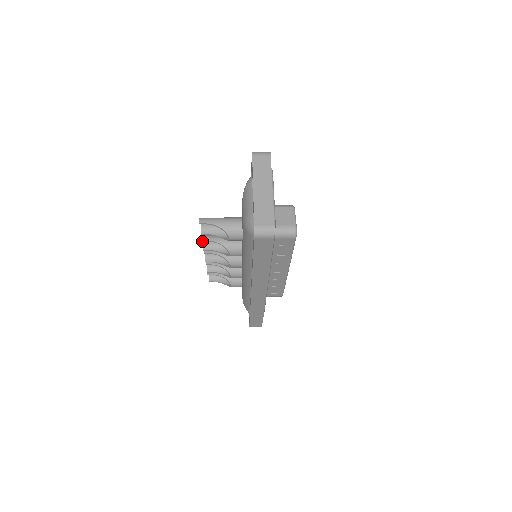
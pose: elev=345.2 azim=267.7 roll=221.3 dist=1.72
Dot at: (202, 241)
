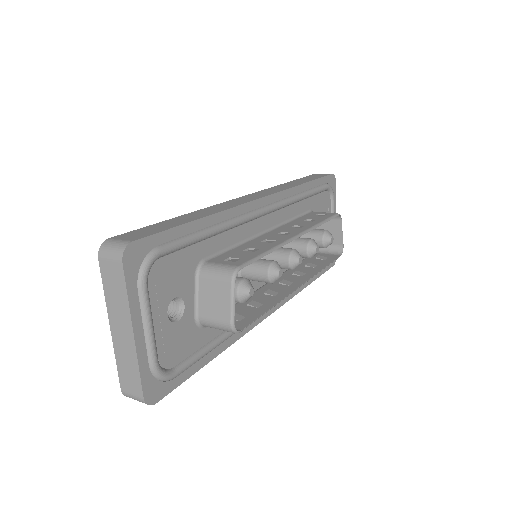
Dot at: occluded
